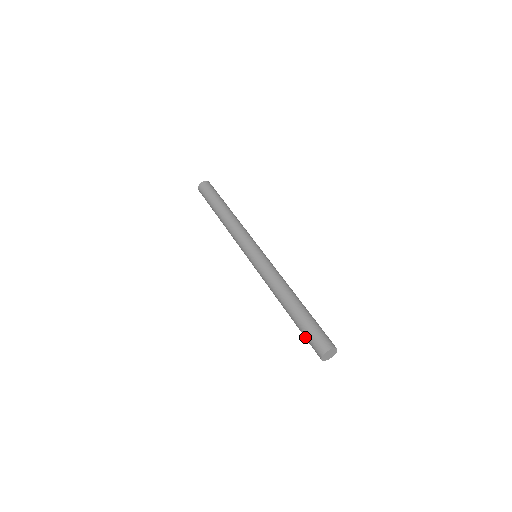
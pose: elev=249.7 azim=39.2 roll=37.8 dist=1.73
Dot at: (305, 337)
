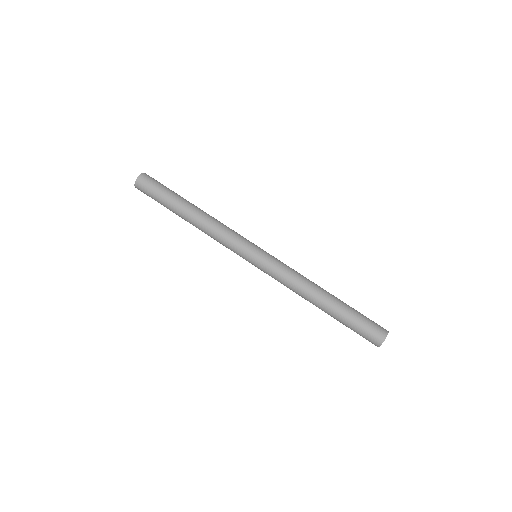
Dot at: (354, 329)
